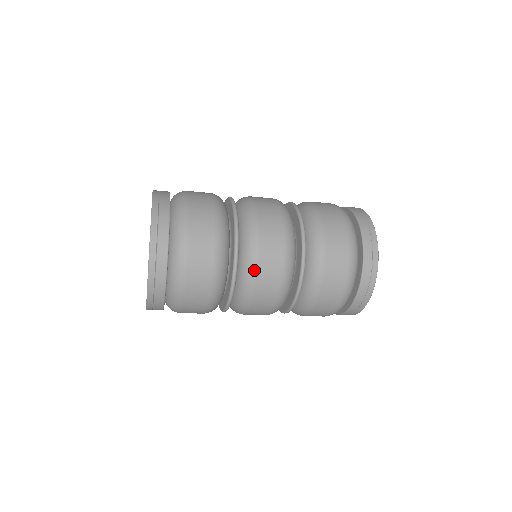
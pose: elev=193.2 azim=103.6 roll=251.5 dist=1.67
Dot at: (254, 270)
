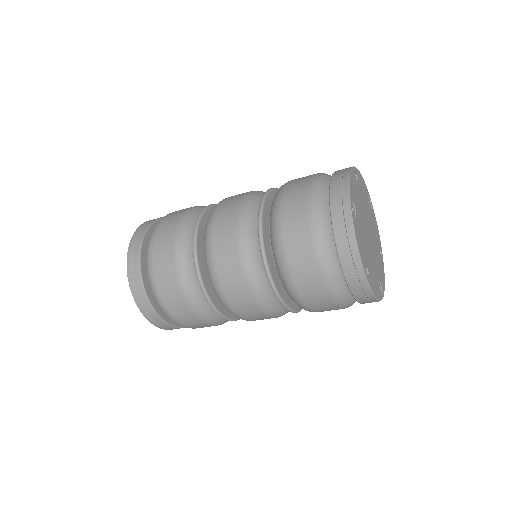
Dot at: (234, 313)
